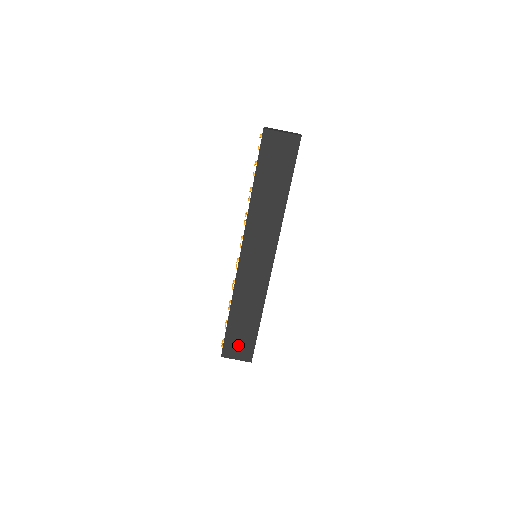
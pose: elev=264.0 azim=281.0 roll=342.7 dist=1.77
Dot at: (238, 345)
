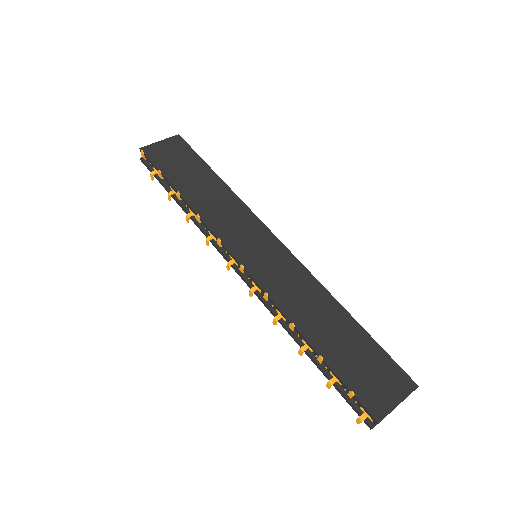
Dot at: (372, 377)
